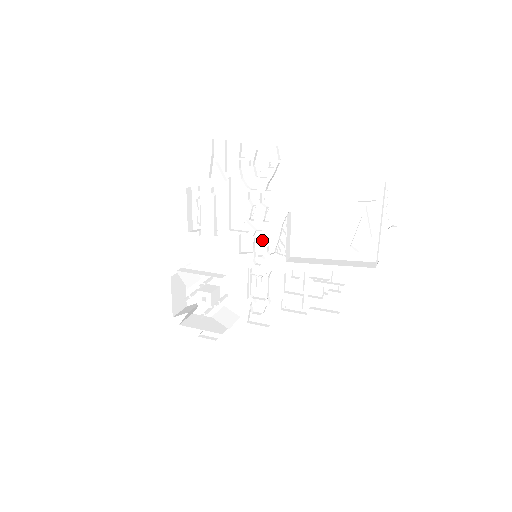
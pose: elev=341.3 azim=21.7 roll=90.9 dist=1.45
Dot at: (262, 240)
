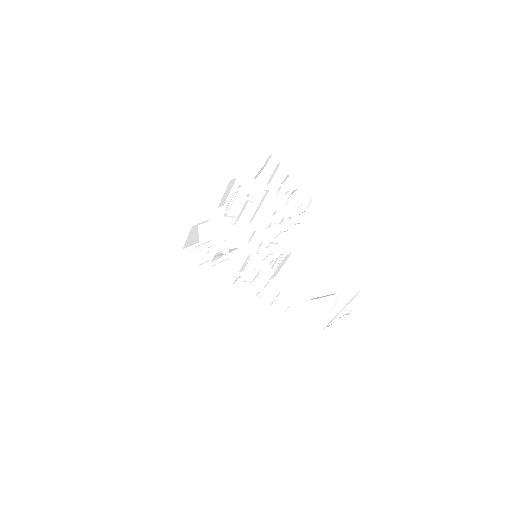
Dot at: occluded
